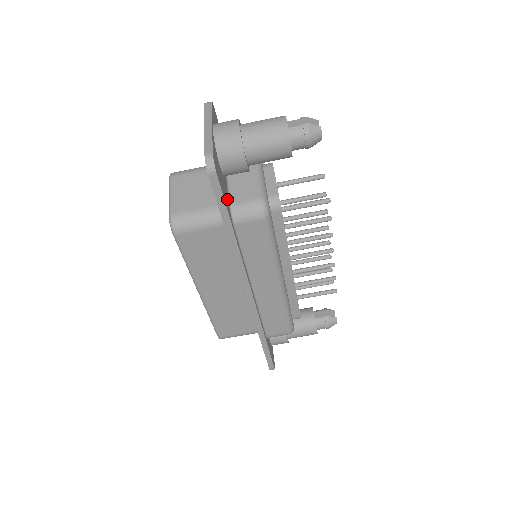
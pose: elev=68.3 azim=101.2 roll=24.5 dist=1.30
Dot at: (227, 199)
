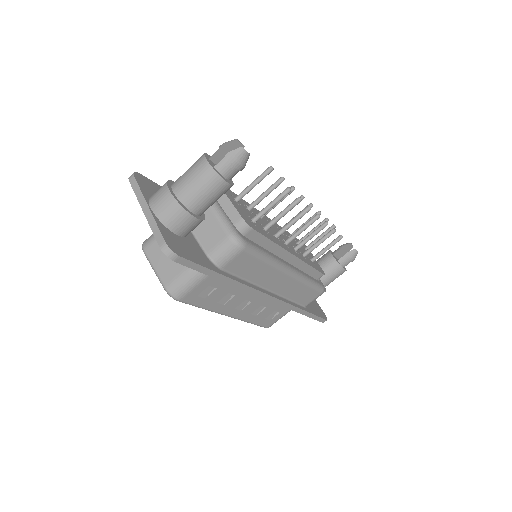
Dot at: (202, 255)
